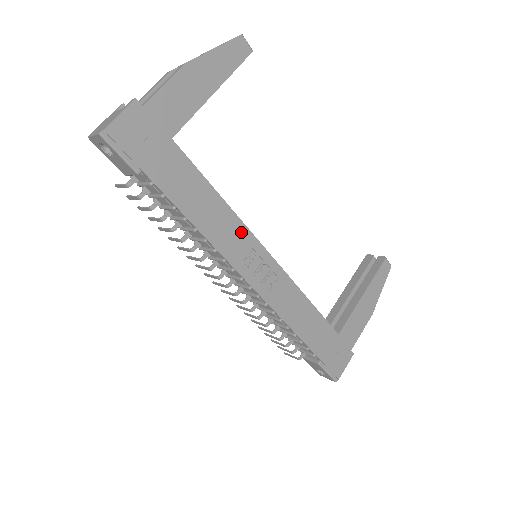
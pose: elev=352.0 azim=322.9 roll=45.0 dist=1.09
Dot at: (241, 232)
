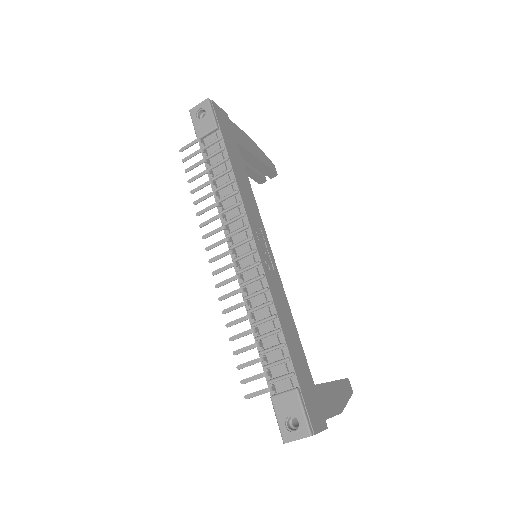
Dot at: (258, 216)
